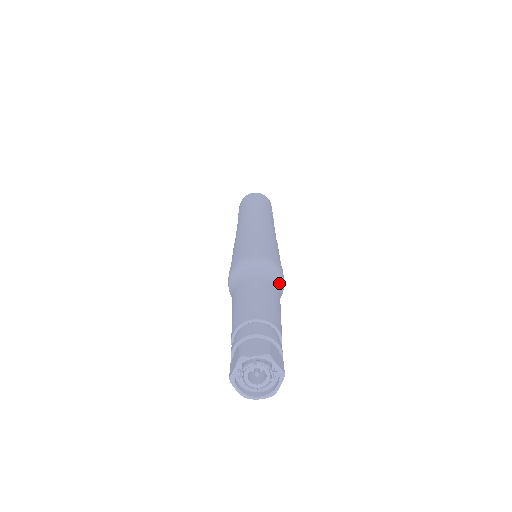
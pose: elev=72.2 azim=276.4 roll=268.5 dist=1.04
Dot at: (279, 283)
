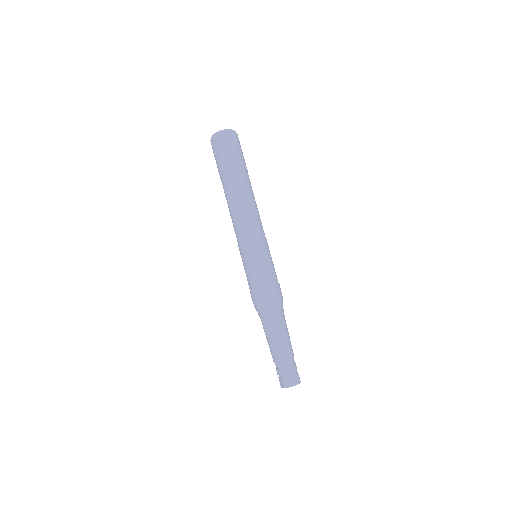
Dot at: (282, 308)
